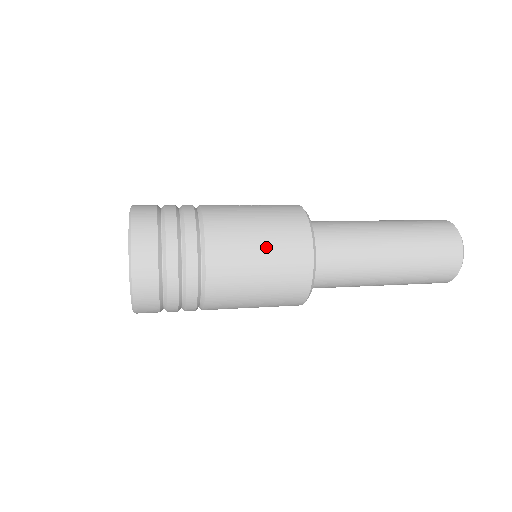
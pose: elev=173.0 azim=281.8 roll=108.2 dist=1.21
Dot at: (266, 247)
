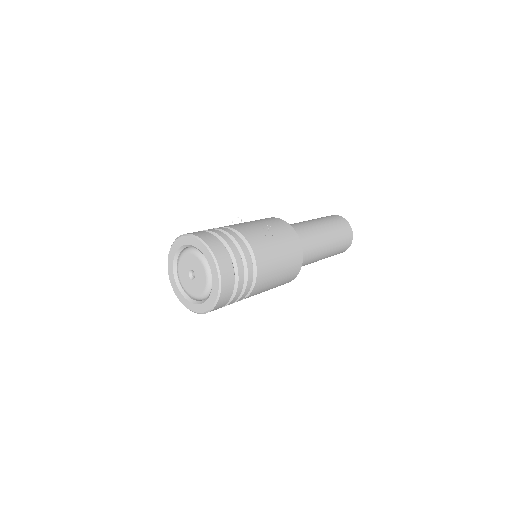
Dot at: (282, 273)
